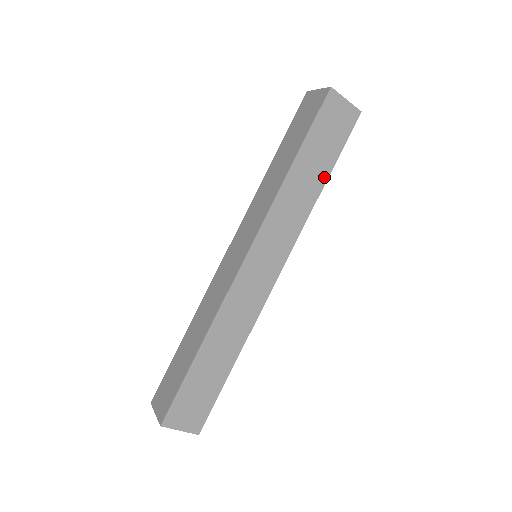
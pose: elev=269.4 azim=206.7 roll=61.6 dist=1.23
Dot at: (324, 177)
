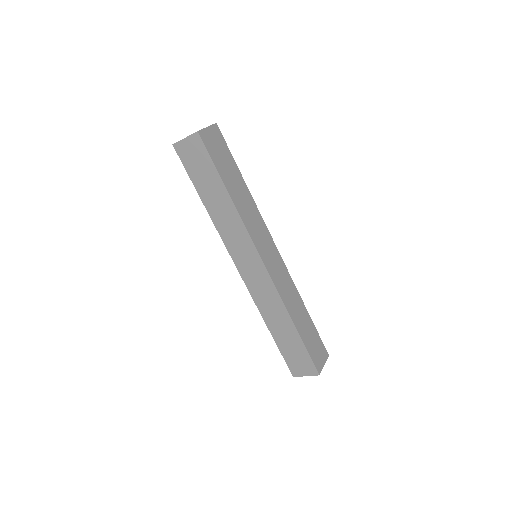
Dot at: (241, 179)
